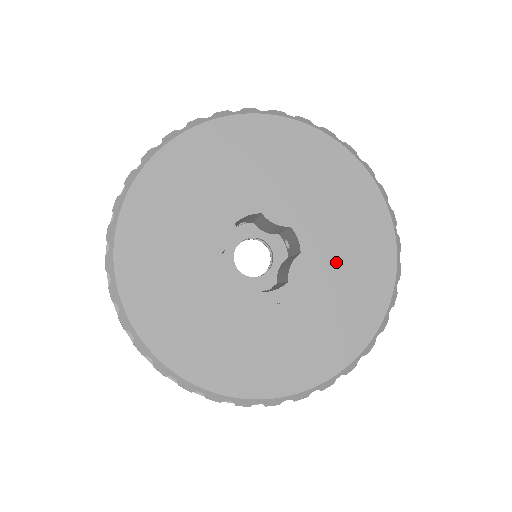
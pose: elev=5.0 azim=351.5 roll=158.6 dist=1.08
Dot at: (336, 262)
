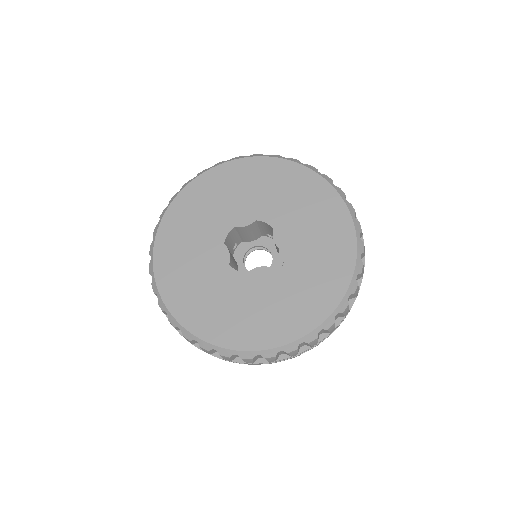
Dot at: (298, 217)
